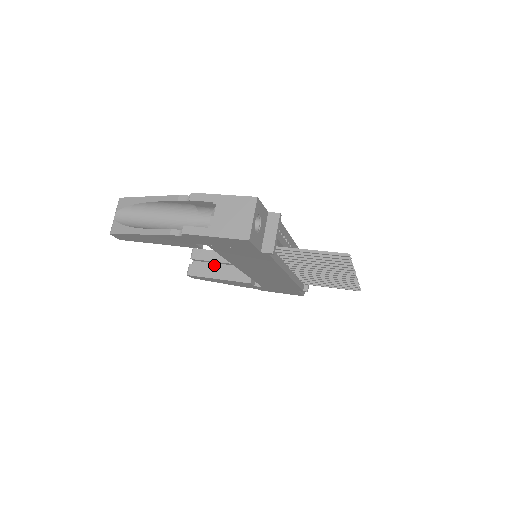
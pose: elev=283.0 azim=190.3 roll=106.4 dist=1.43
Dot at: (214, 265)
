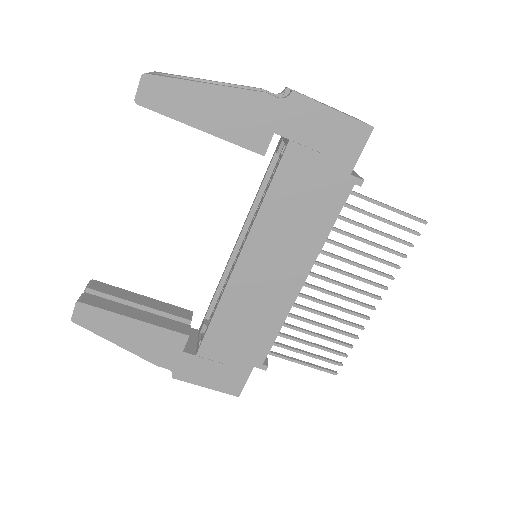
Dot at: occluded
